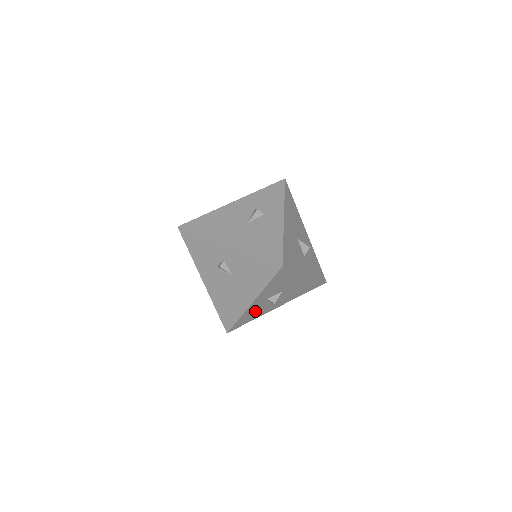
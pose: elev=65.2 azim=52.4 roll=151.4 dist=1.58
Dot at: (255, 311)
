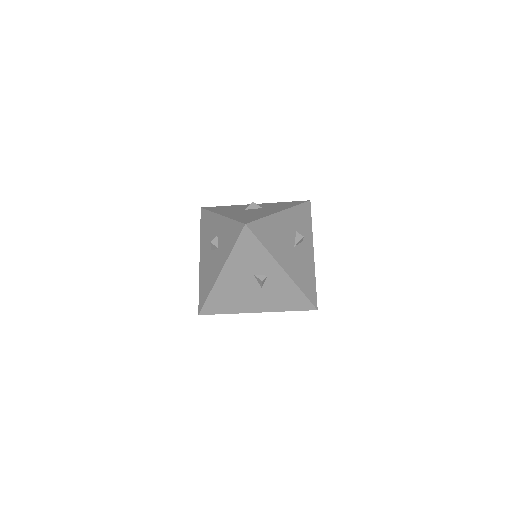
Dot at: occluded
